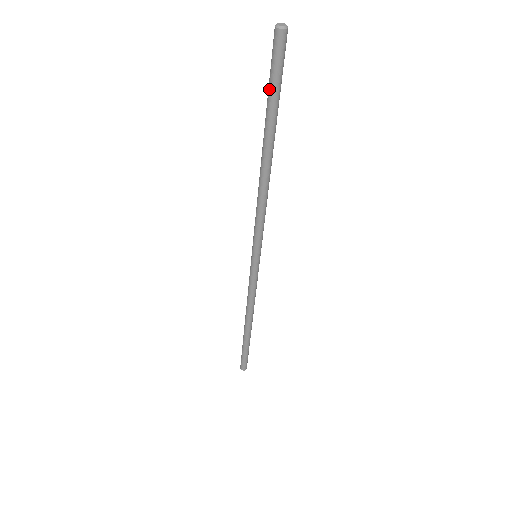
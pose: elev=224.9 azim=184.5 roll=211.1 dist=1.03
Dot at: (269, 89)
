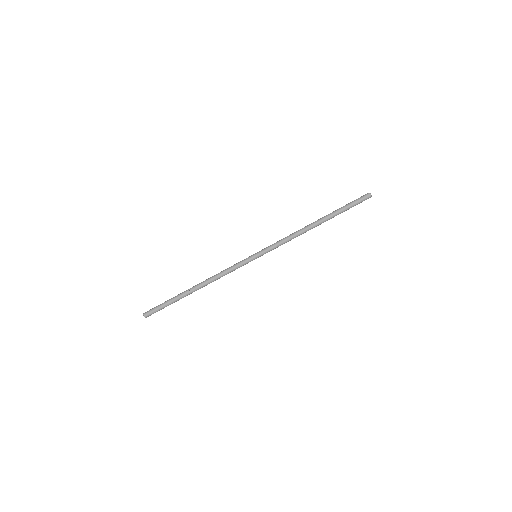
Dot at: (346, 205)
